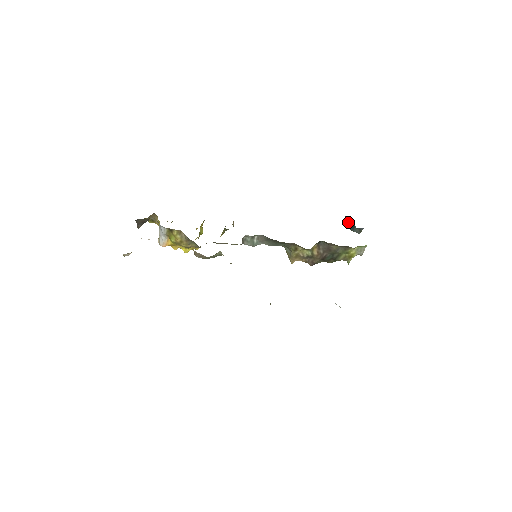
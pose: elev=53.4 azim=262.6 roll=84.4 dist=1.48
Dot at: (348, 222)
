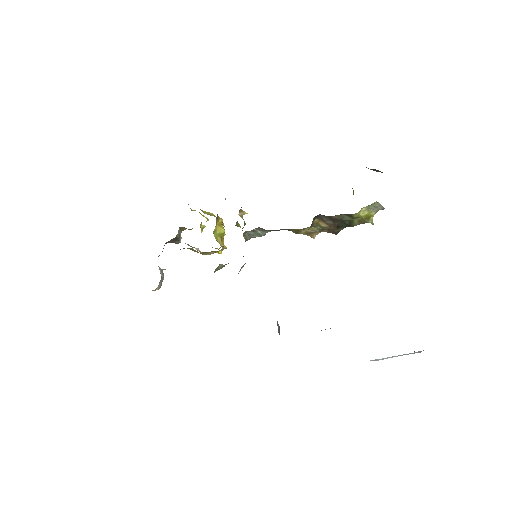
Dot at: occluded
